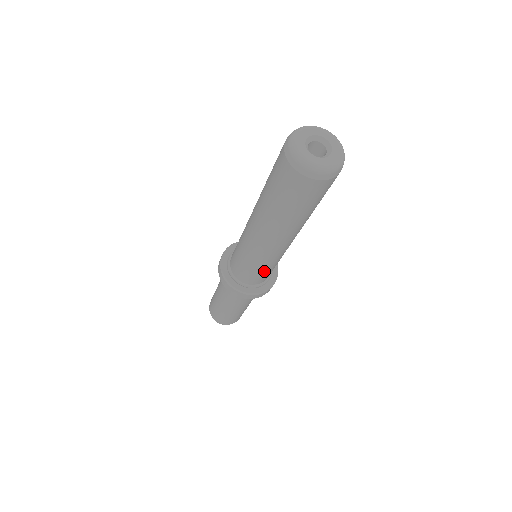
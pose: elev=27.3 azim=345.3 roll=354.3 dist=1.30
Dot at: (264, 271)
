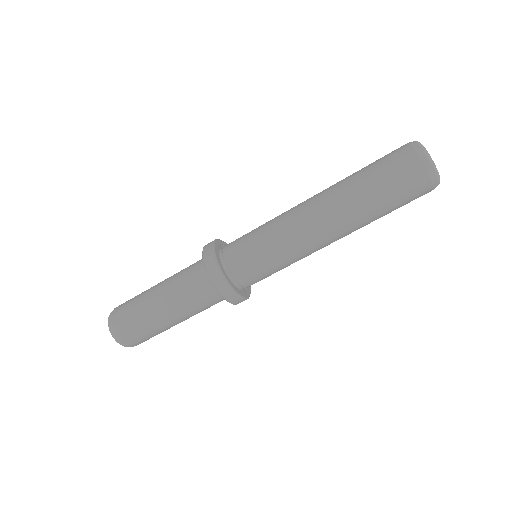
Dot at: (269, 267)
